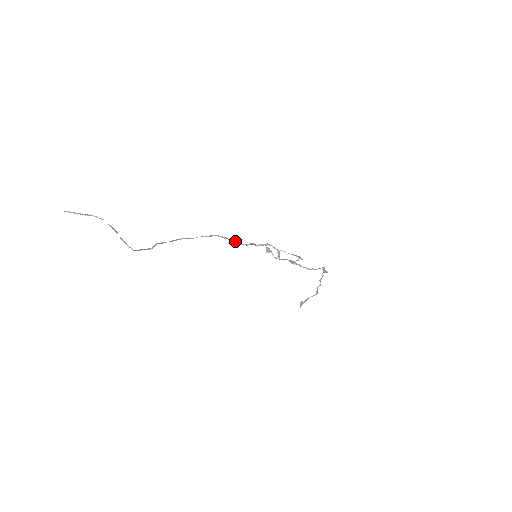
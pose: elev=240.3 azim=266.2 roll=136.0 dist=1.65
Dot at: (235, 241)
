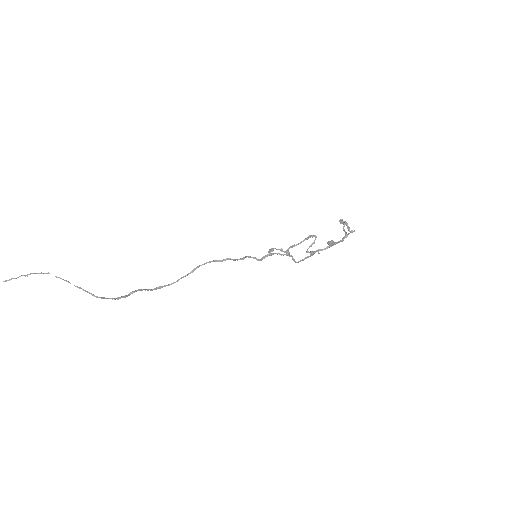
Dot at: (226, 259)
